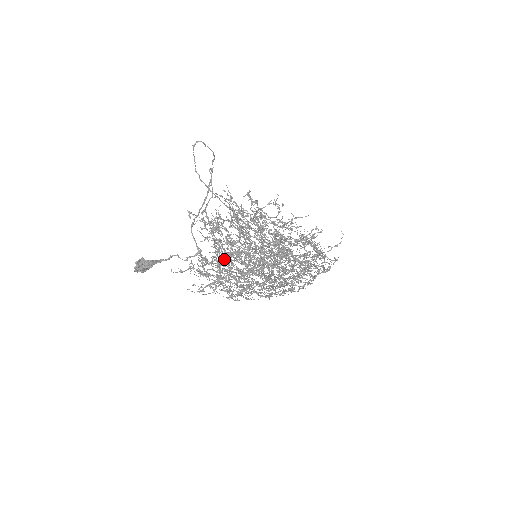
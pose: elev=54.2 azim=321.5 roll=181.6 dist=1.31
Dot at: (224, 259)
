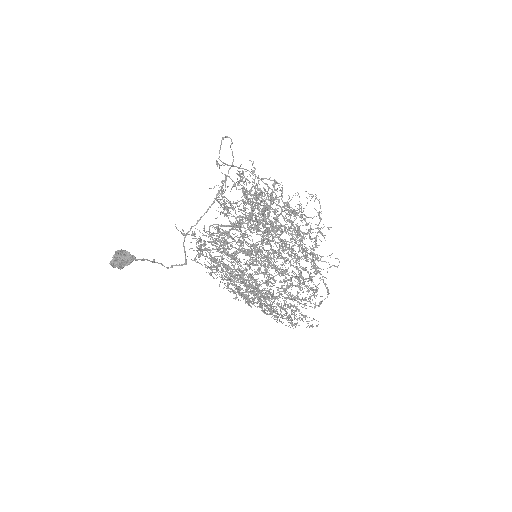
Dot at: occluded
